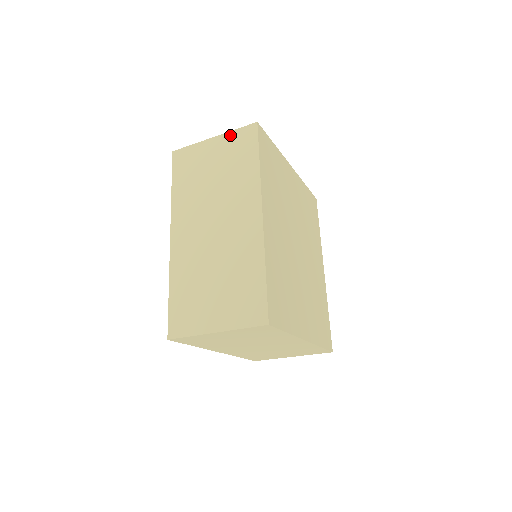
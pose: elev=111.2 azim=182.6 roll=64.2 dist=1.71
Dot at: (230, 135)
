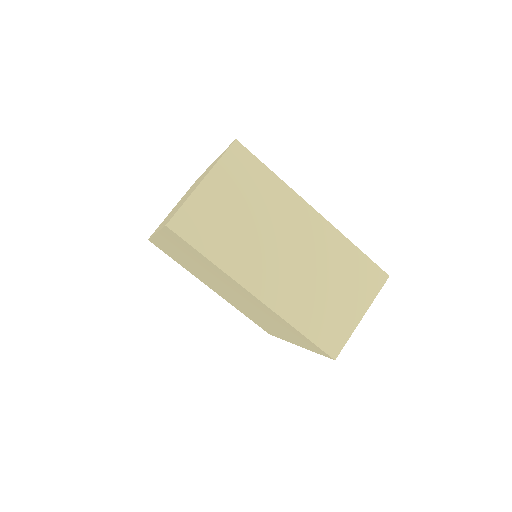
Dot at: (220, 168)
